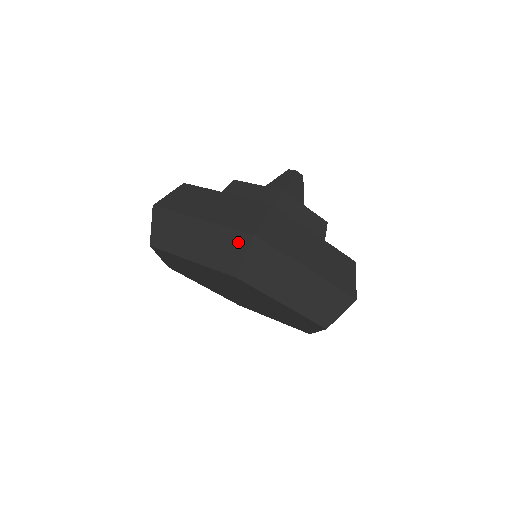
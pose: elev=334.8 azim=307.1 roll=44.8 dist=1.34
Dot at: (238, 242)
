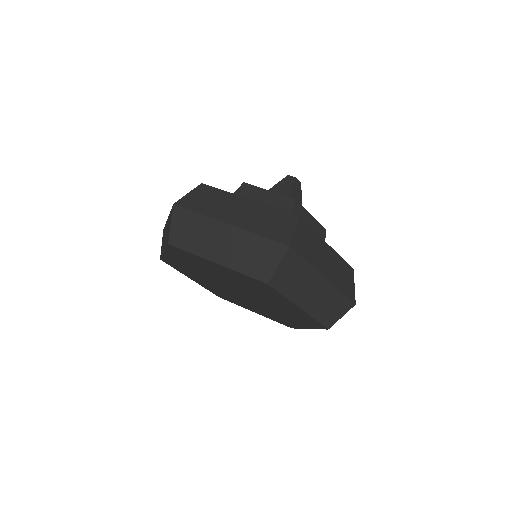
Dot at: (272, 251)
